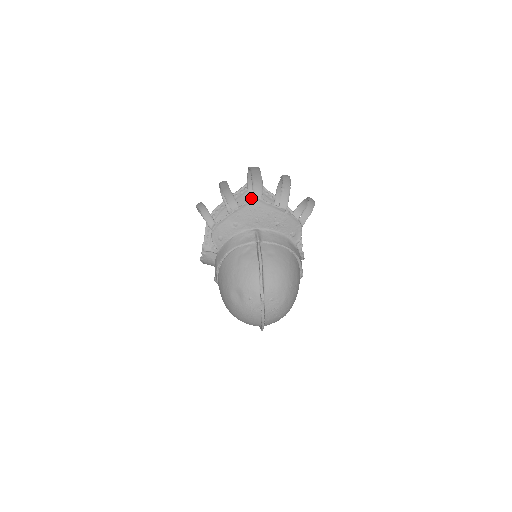
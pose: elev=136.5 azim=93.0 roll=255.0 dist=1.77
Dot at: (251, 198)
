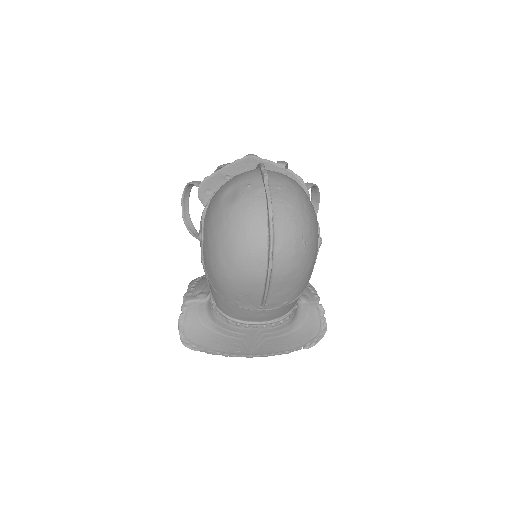
Dot at: occluded
